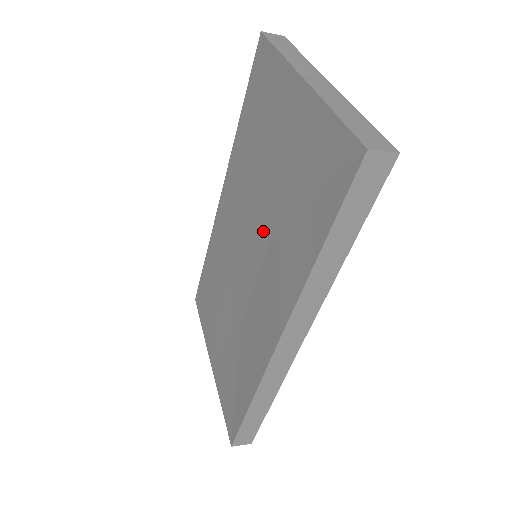
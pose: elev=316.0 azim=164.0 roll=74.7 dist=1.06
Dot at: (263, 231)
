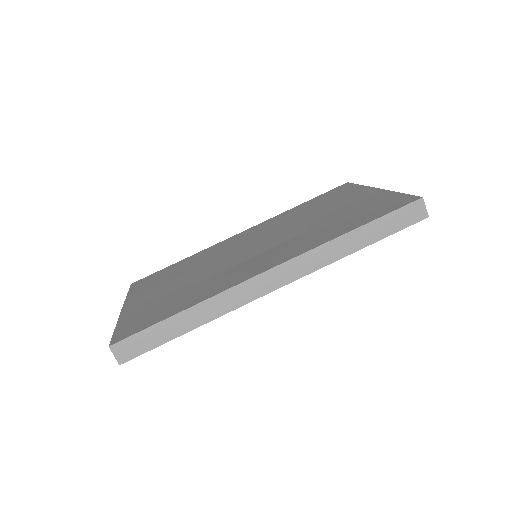
Dot at: (289, 235)
